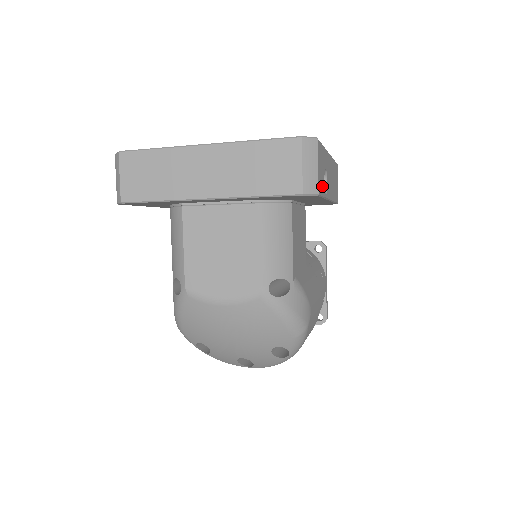
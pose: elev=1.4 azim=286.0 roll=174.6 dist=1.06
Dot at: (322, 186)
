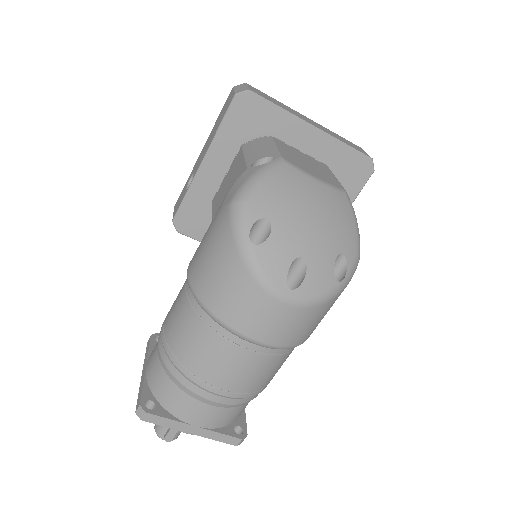
Dot at: occluded
